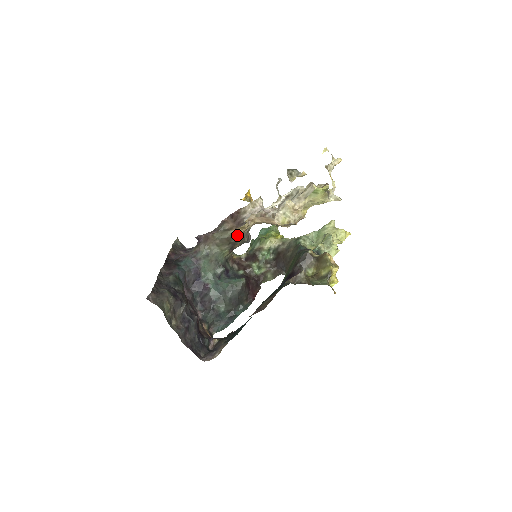
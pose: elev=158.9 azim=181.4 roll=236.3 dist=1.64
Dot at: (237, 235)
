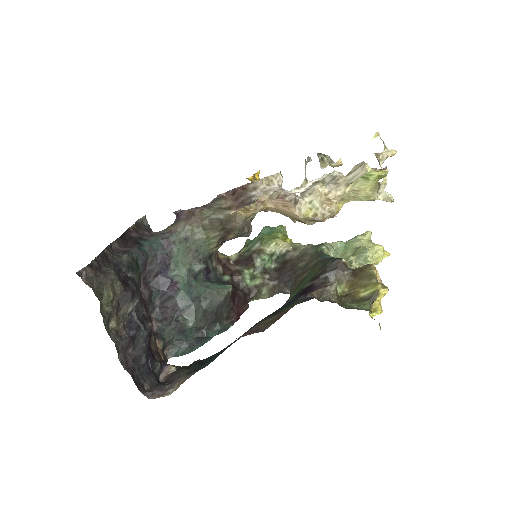
Dot at: (236, 220)
